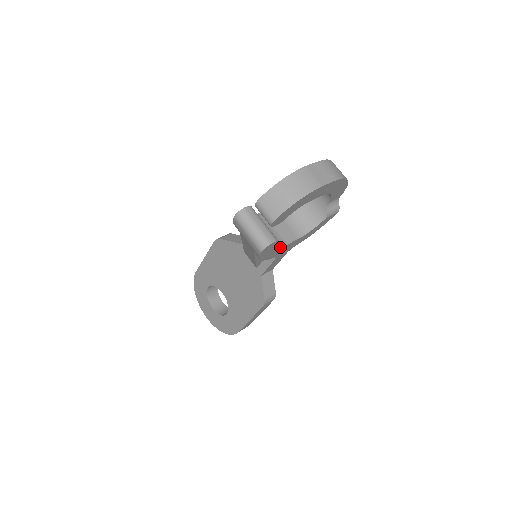
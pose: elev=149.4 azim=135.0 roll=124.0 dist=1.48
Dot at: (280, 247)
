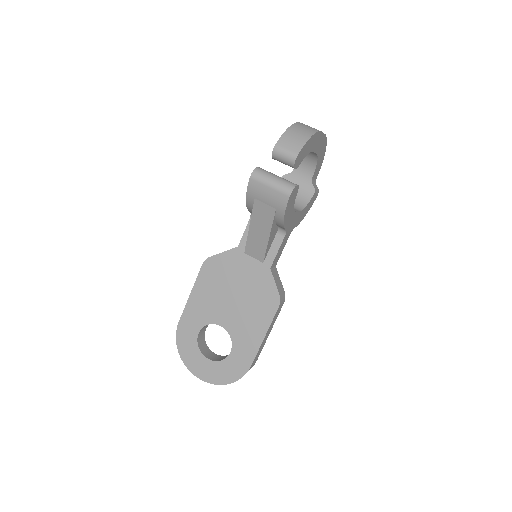
Dot at: (293, 209)
